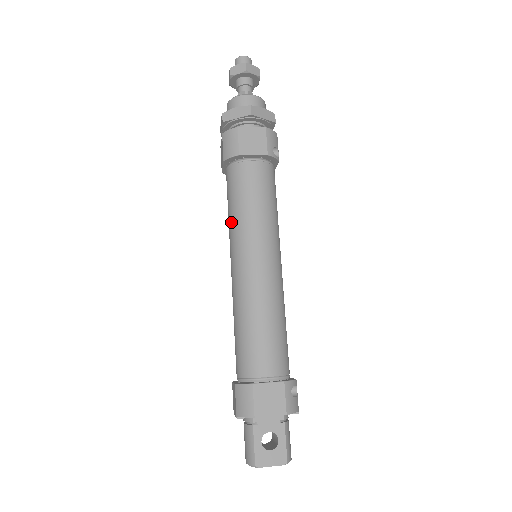
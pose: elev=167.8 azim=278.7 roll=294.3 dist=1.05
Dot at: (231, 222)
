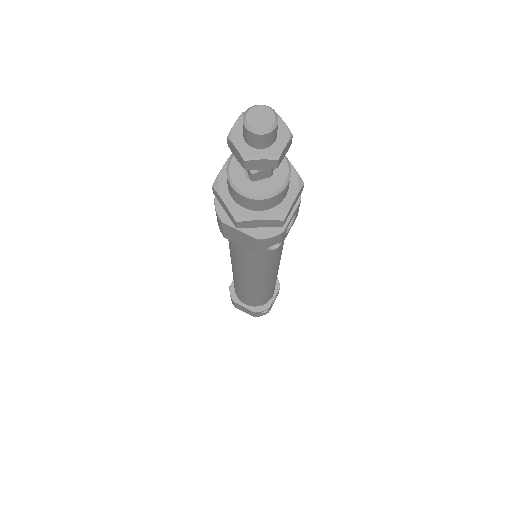
Dot at: occluded
